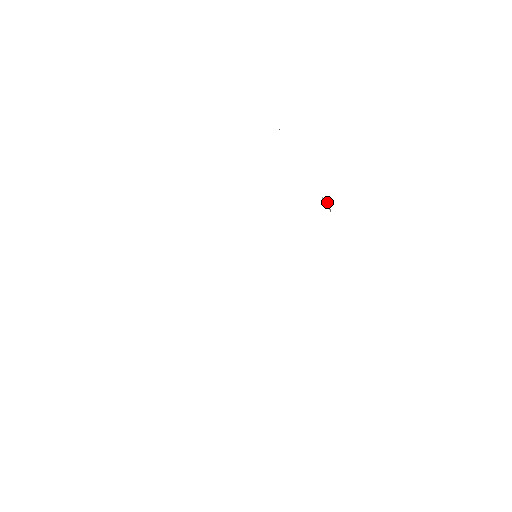
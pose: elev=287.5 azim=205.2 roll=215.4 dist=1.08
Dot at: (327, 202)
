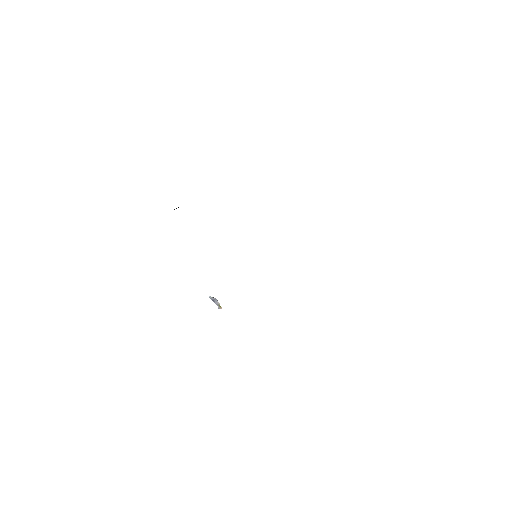
Dot at: (215, 298)
